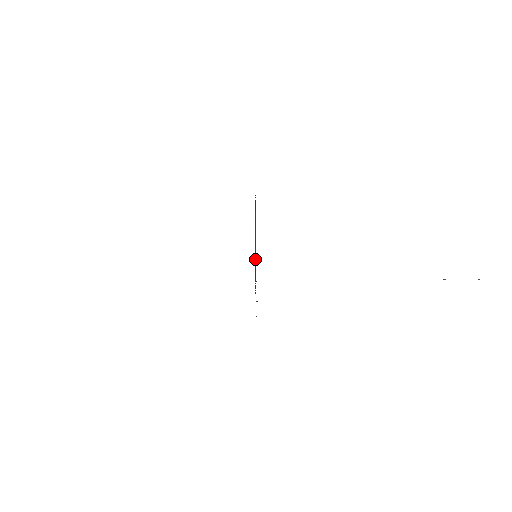
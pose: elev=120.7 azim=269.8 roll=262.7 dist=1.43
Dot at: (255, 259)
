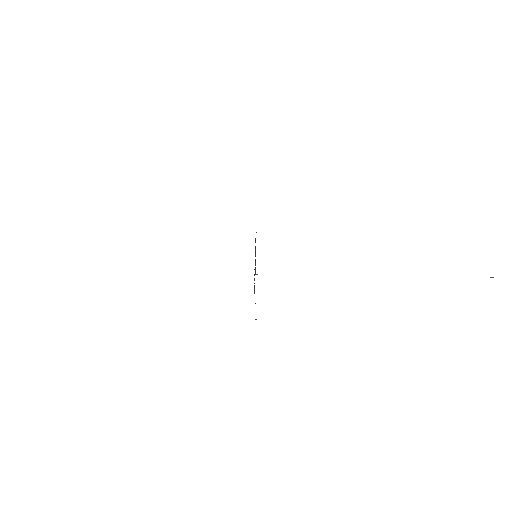
Dot at: occluded
